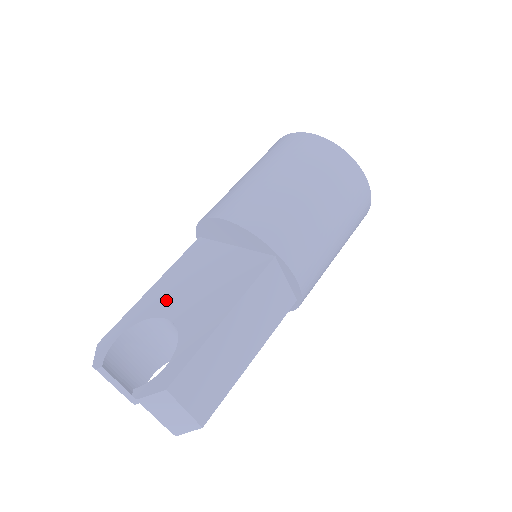
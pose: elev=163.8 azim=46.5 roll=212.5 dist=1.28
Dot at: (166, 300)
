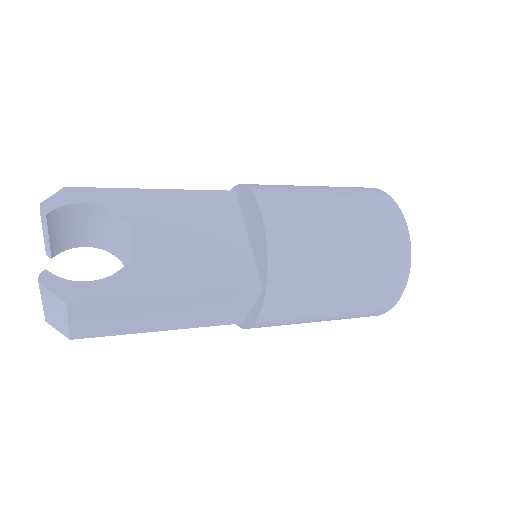
Dot at: (152, 218)
